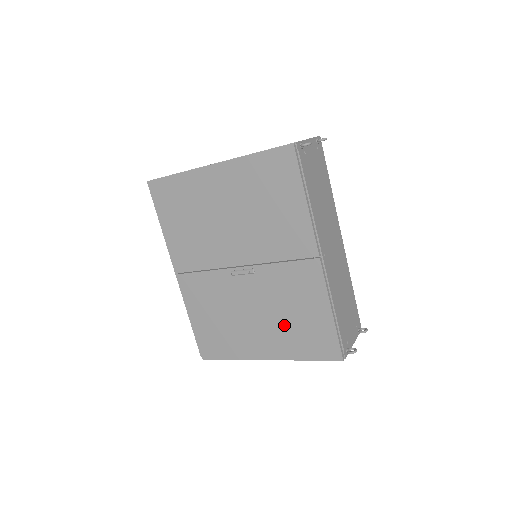
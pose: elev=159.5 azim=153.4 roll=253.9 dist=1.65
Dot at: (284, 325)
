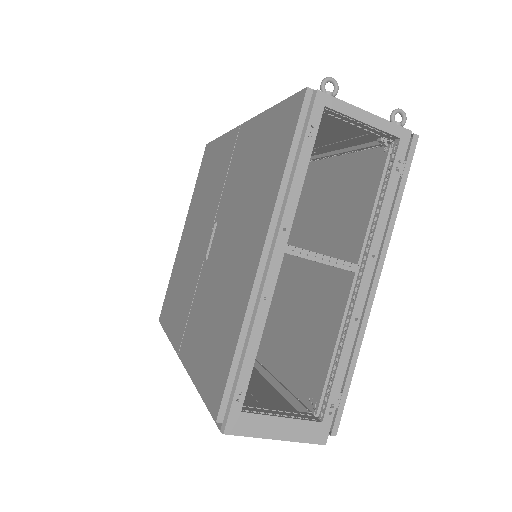
Dot at: (251, 196)
